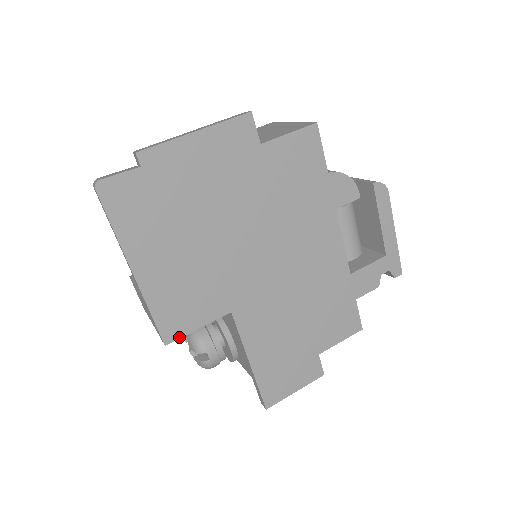
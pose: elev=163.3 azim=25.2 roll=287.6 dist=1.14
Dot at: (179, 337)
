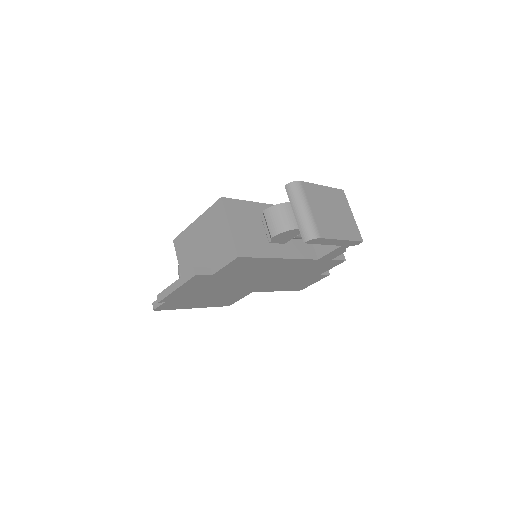
Dot at: (233, 303)
